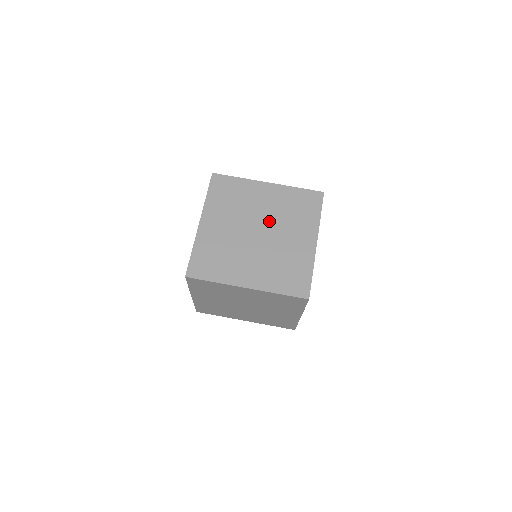
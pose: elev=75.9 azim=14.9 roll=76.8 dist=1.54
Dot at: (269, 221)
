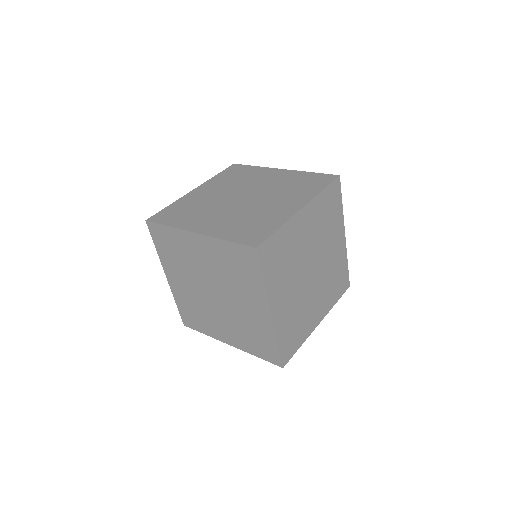
Dot at: (217, 282)
